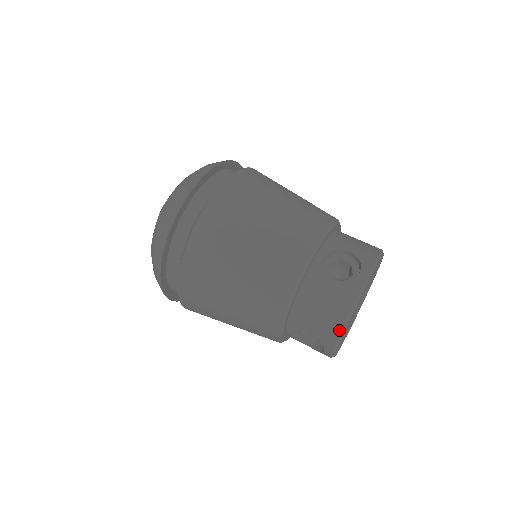
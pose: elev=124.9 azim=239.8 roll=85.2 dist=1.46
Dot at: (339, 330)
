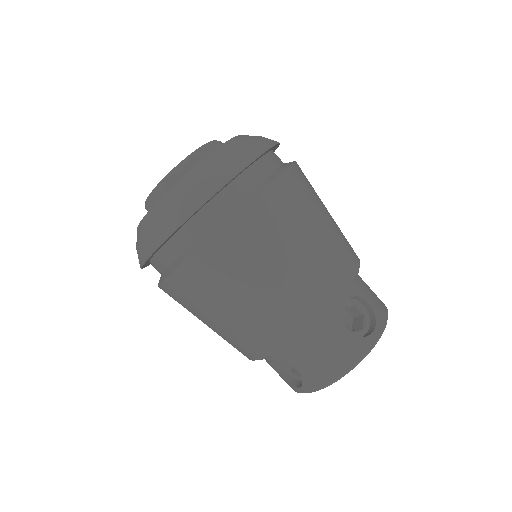
Dot at: occluded
